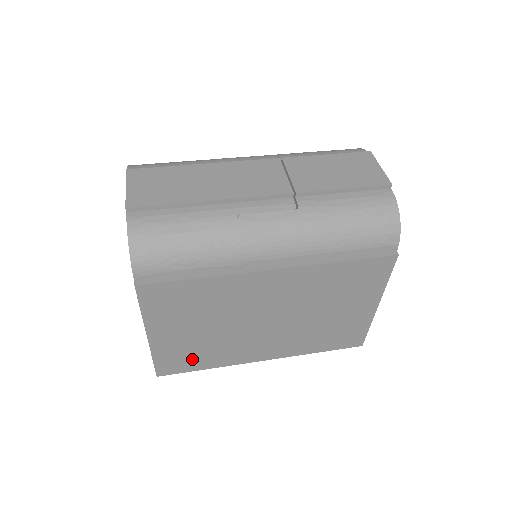
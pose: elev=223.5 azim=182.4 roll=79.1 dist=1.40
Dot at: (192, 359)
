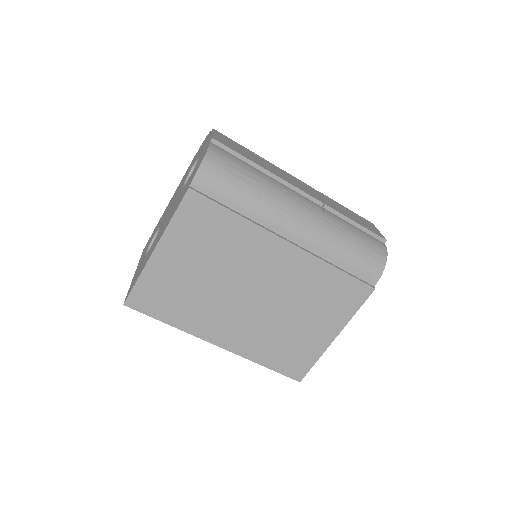
Dot at: (166, 302)
